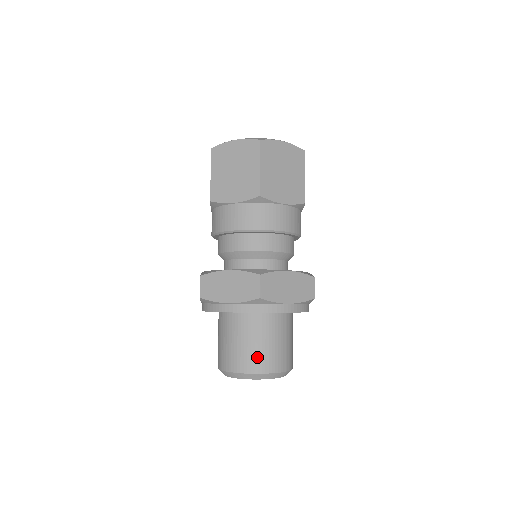
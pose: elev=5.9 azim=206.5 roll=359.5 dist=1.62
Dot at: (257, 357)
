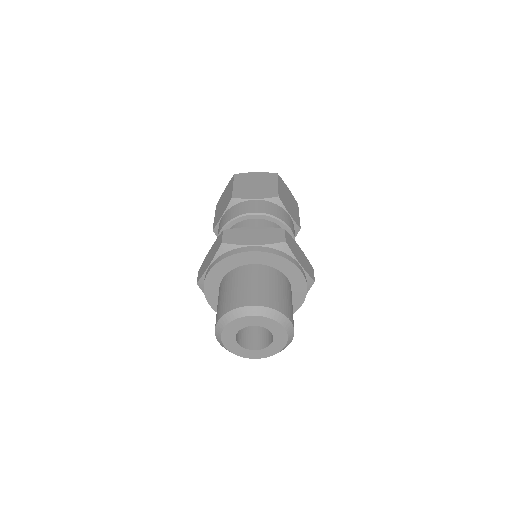
Dot at: (233, 298)
